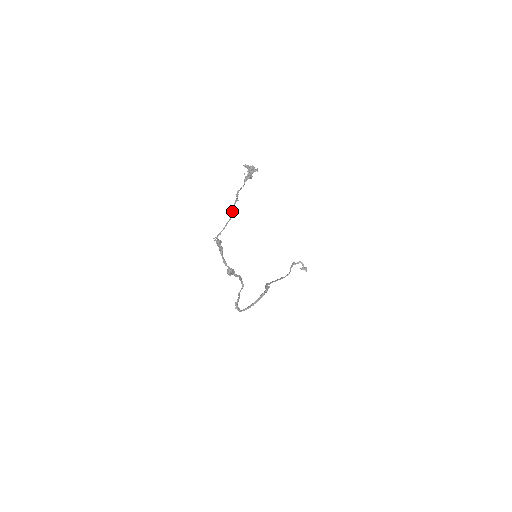
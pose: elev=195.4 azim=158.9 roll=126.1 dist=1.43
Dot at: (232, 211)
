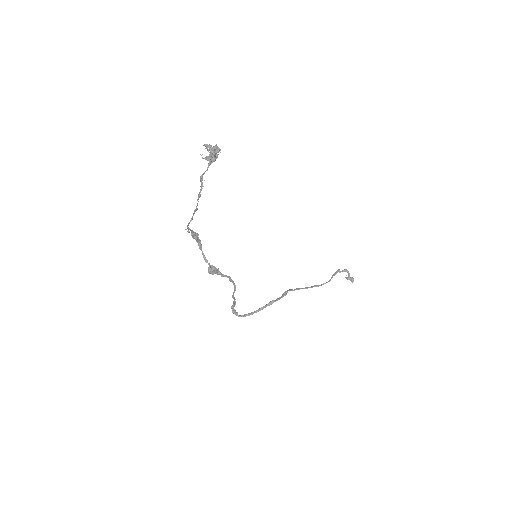
Dot at: (198, 199)
